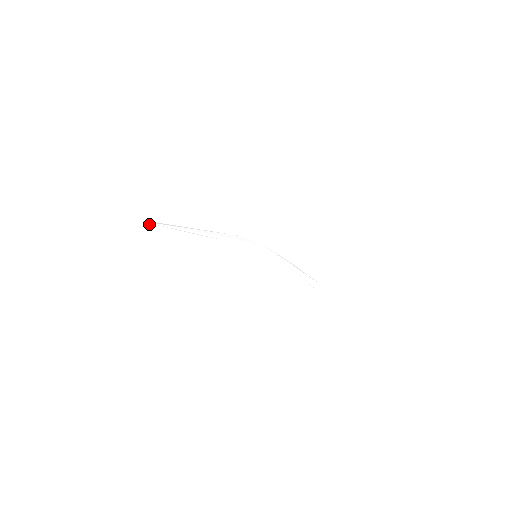
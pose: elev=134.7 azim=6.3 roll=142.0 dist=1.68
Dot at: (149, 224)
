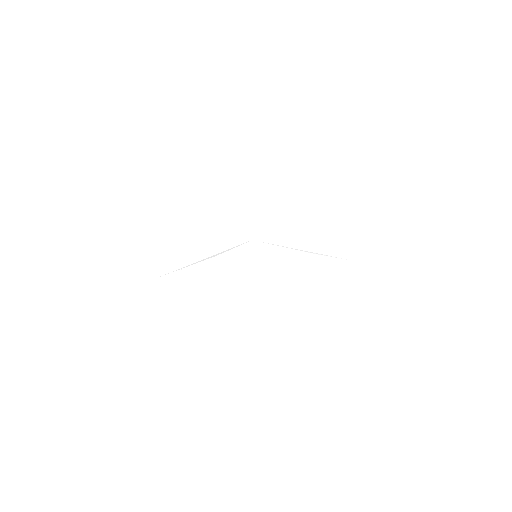
Dot at: (164, 277)
